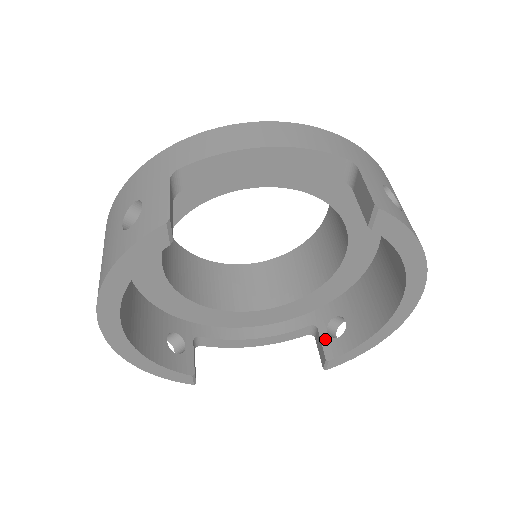
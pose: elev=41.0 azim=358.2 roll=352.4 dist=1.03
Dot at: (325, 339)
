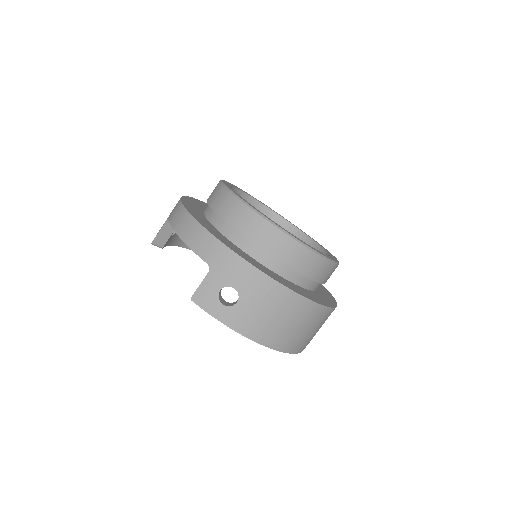
Dot at: occluded
